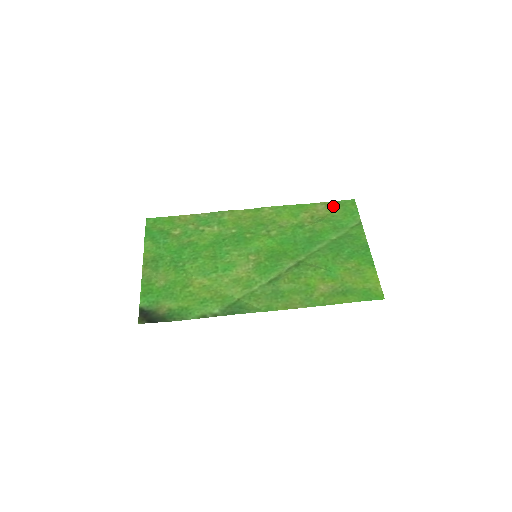
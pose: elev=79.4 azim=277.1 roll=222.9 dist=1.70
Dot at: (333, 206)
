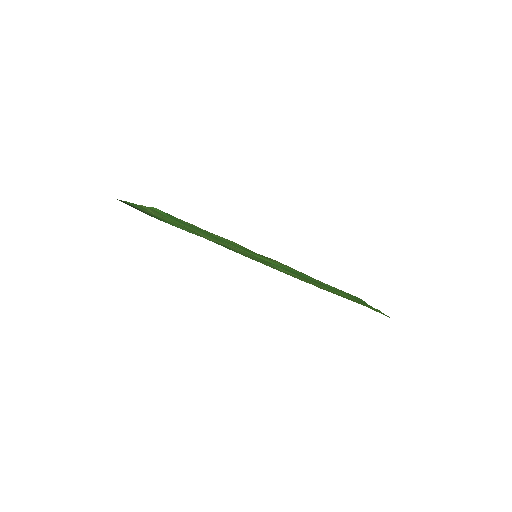
Dot at: (340, 290)
